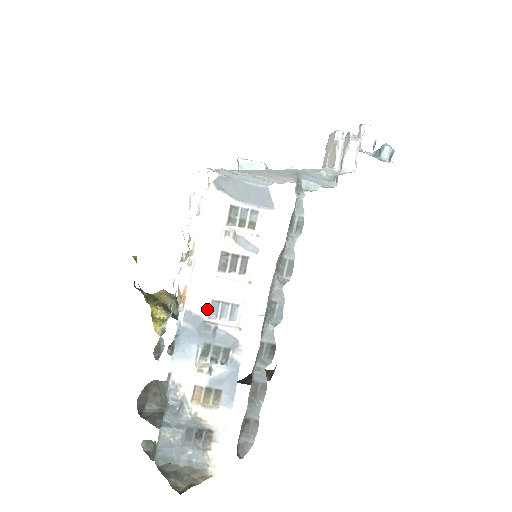
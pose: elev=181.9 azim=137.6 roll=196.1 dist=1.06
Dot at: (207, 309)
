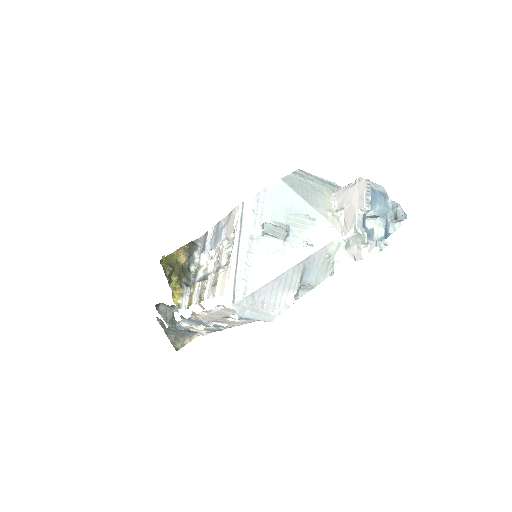
Dot at: (210, 321)
